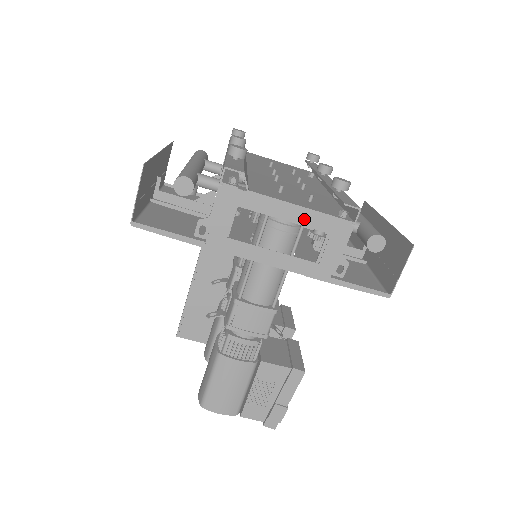
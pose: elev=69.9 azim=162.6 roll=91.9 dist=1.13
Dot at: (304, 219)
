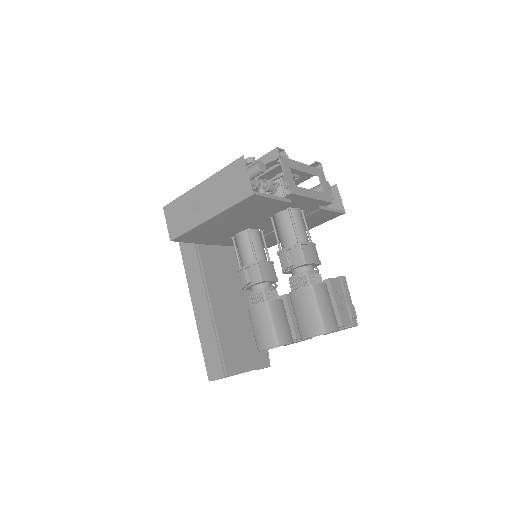
Dot at: (310, 171)
